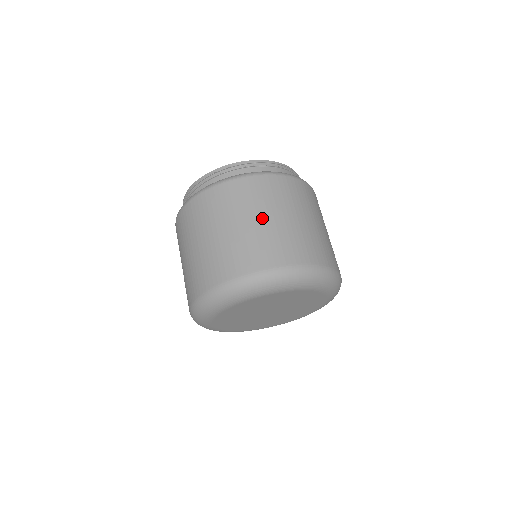
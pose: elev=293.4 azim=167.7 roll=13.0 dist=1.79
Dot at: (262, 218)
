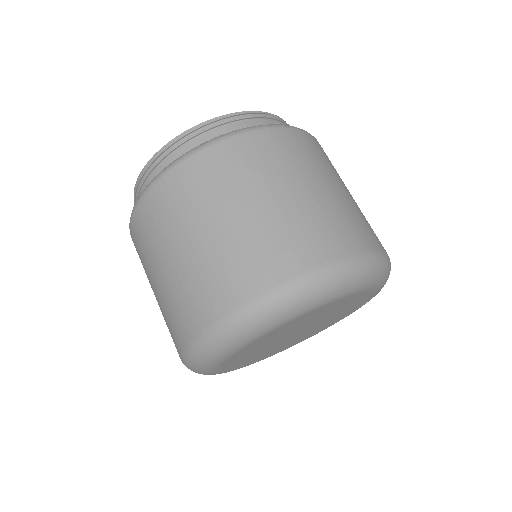
Dot at: (189, 241)
